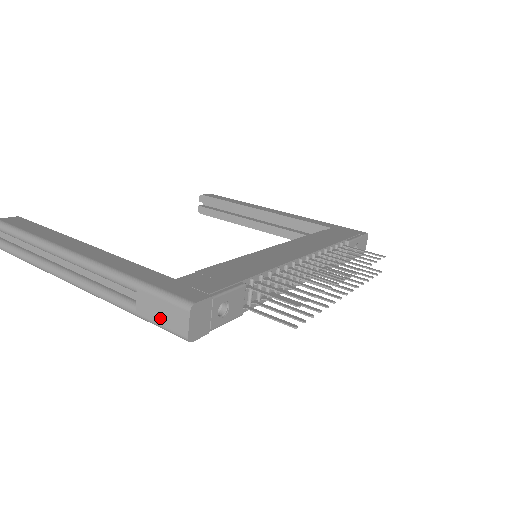
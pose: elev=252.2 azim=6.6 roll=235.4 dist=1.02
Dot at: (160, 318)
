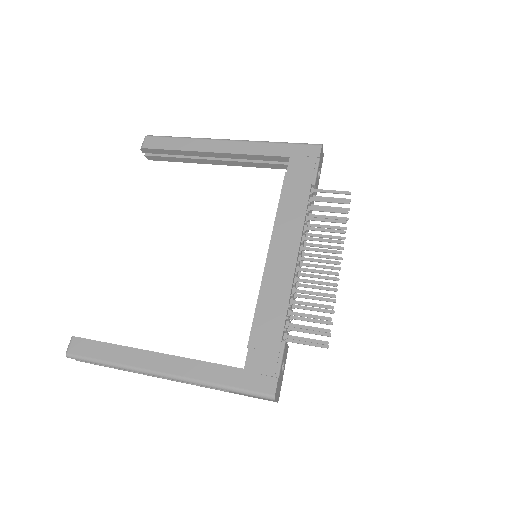
Dot at: (253, 397)
